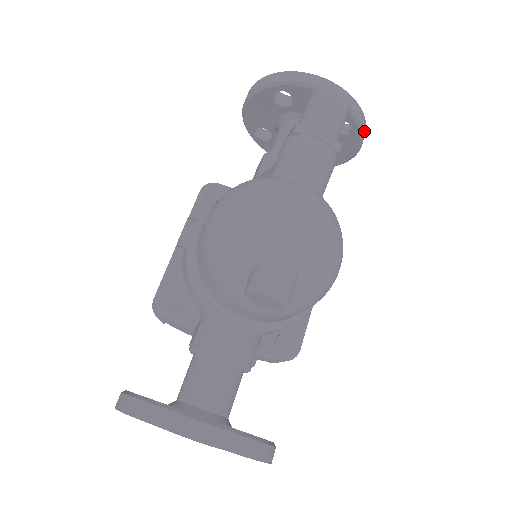
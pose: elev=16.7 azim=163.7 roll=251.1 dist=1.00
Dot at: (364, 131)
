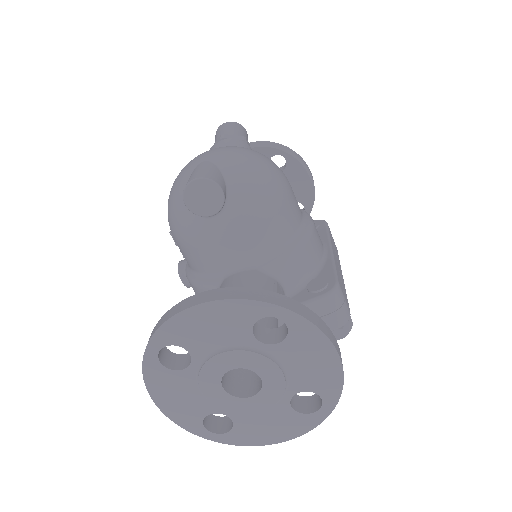
Dot at: (294, 154)
